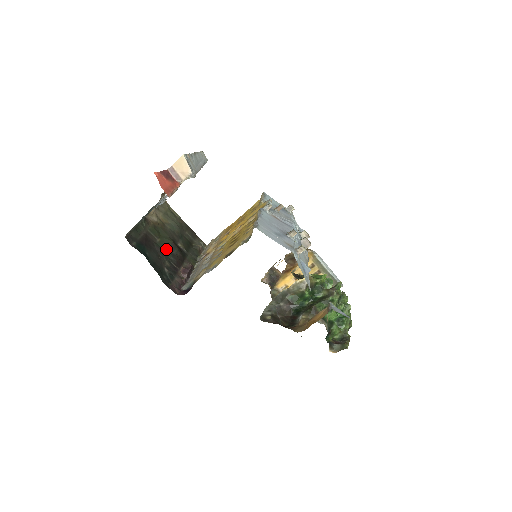
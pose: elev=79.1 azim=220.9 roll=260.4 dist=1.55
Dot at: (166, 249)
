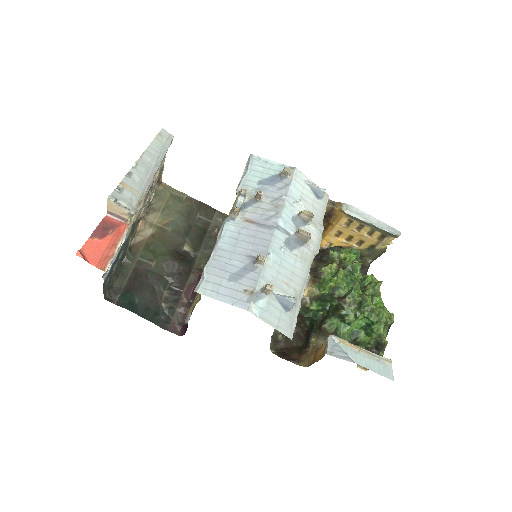
Dot at: (164, 271)
